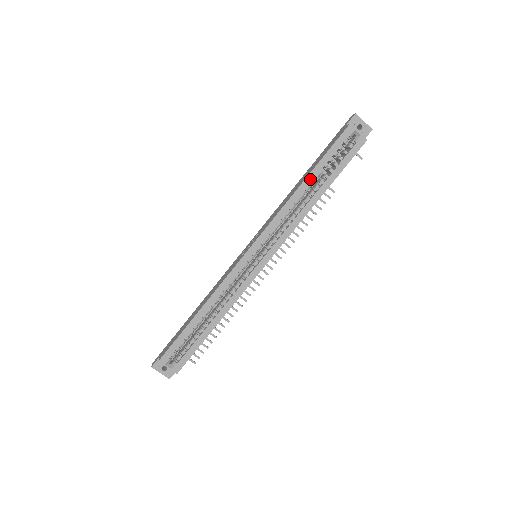
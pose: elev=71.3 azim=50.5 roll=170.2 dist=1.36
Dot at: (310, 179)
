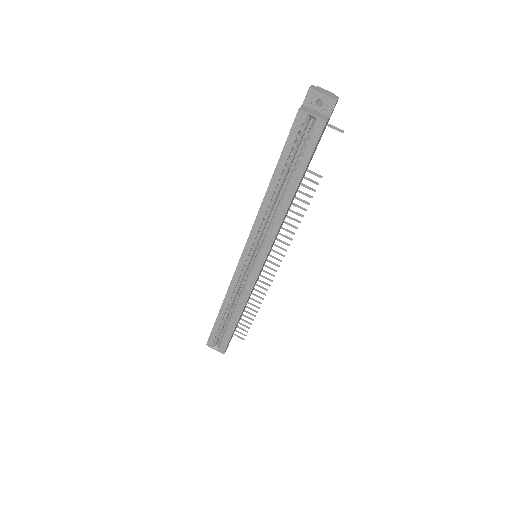
Dot at: (275, 180)
